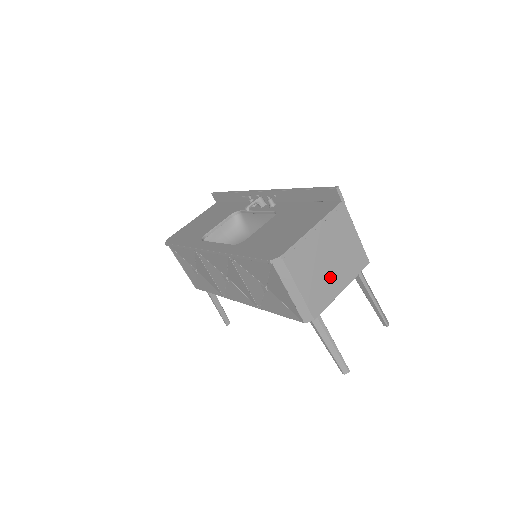
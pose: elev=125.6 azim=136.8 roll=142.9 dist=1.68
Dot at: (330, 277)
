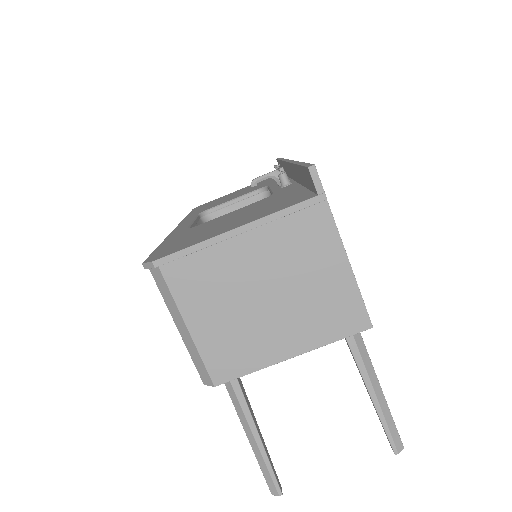
Dot at: (264, 326)
